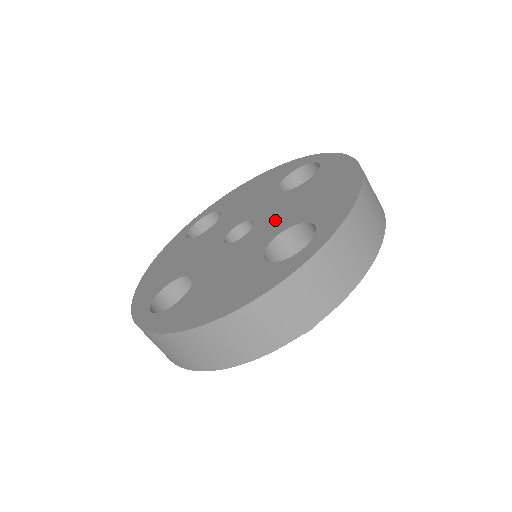
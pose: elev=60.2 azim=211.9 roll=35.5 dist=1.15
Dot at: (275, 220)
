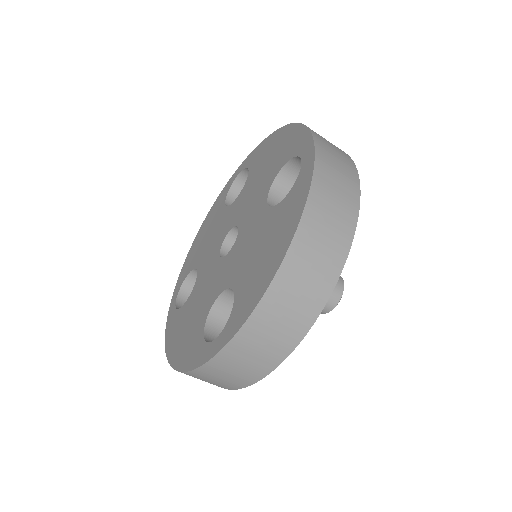
Dot at: (253, 202)
